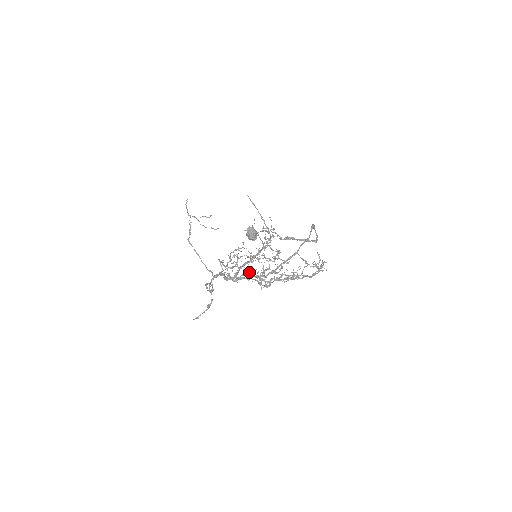
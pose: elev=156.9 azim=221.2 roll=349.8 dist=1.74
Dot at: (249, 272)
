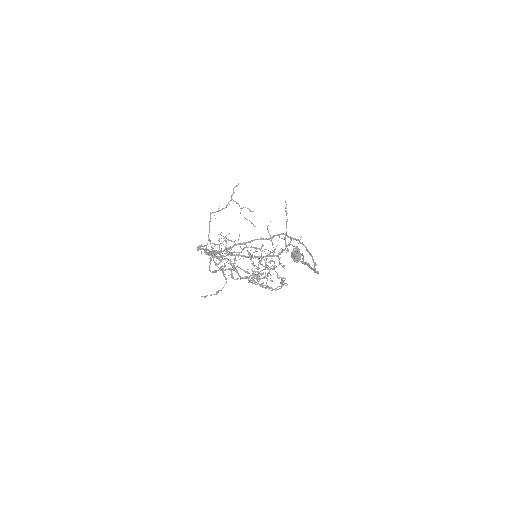
Dot at: (230, 259)
